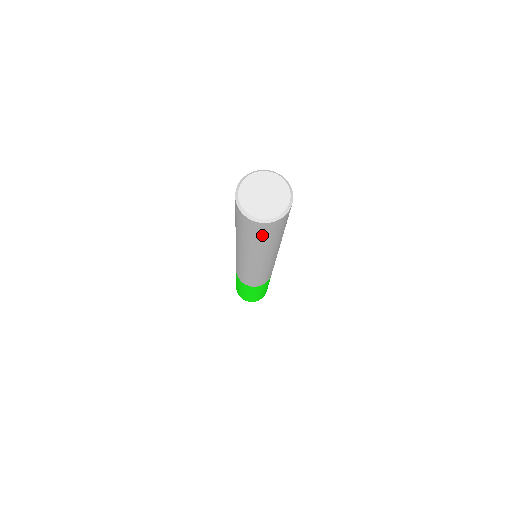
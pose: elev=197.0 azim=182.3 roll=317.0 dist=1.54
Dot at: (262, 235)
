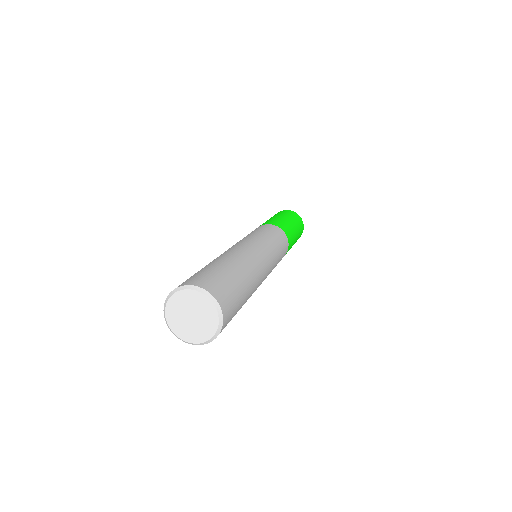
Dot at: occluded
